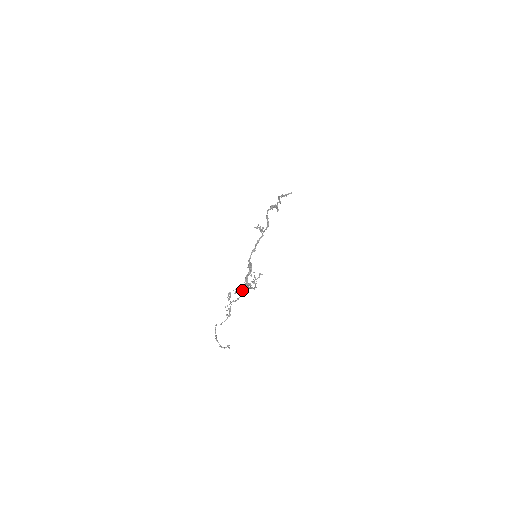
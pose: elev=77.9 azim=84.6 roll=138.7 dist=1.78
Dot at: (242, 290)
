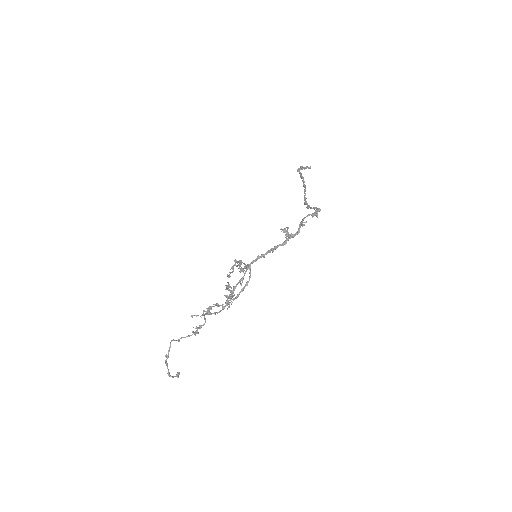
Dot at: (228, 307)
